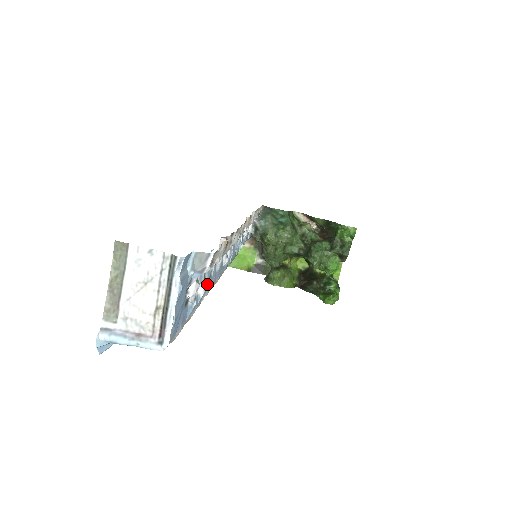
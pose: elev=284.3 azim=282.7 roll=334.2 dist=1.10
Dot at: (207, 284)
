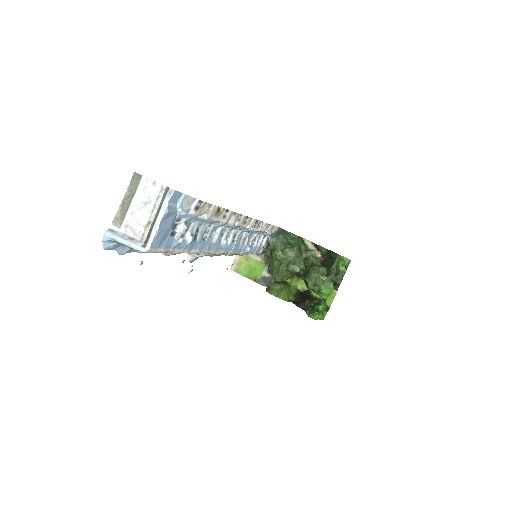
Dot at: (198, 242)
